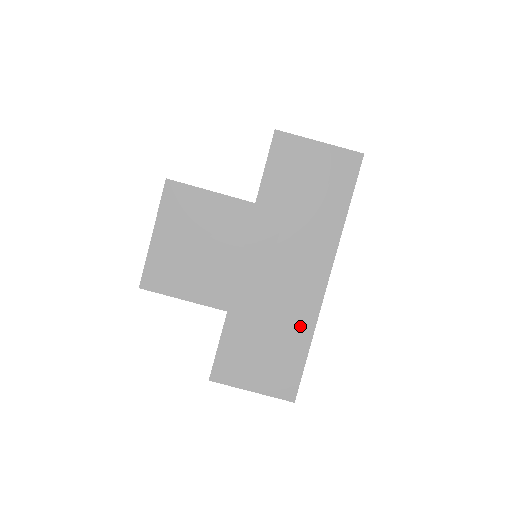
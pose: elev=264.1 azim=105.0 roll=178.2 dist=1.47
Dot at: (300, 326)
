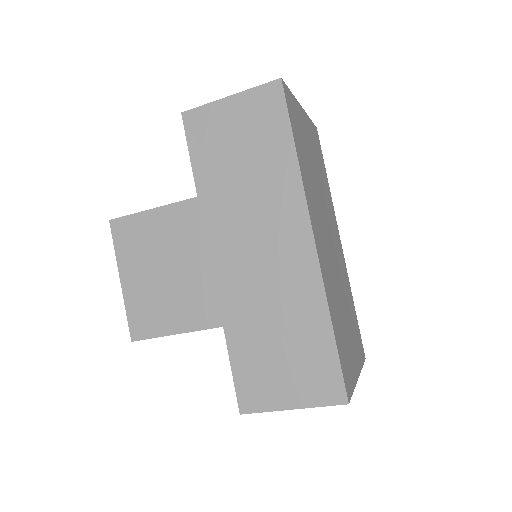
Dot at: (308, 306)
